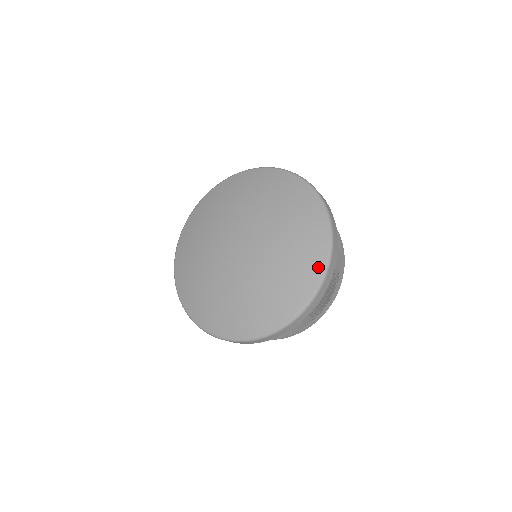
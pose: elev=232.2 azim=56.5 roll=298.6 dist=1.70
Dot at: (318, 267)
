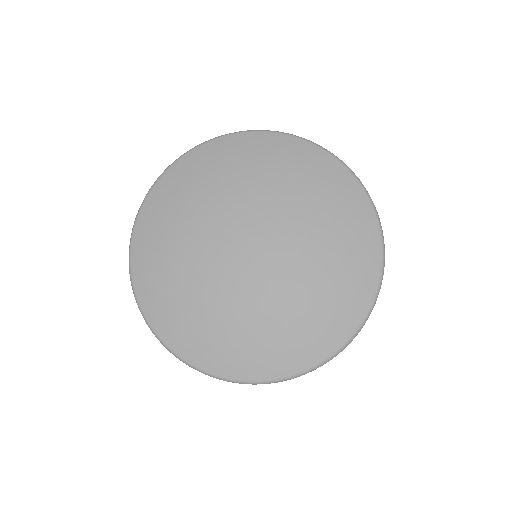
Dot at: (360, 309)
